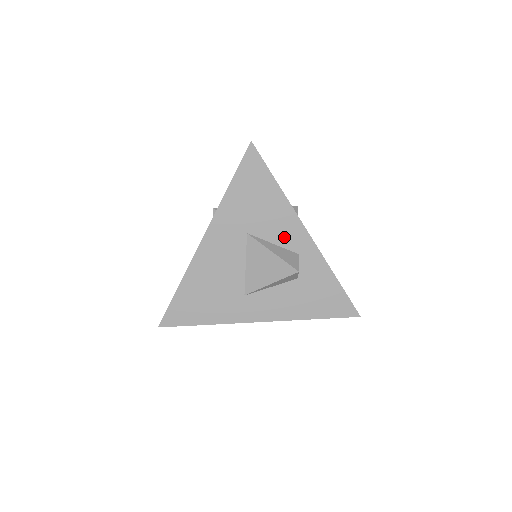
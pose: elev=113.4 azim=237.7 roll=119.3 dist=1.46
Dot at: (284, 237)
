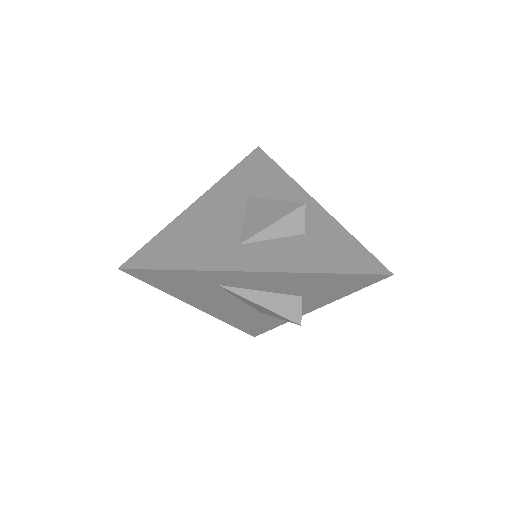
Dot at: occluded
